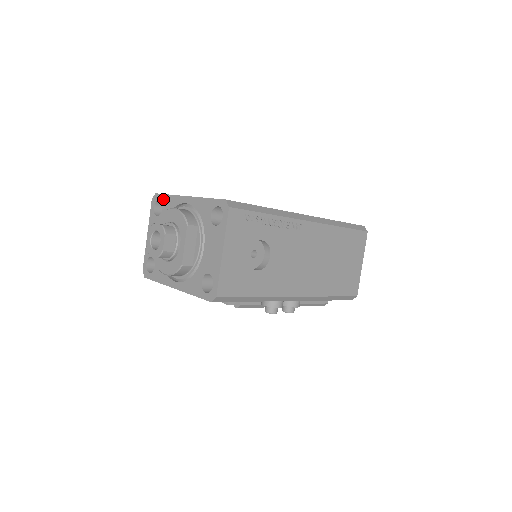
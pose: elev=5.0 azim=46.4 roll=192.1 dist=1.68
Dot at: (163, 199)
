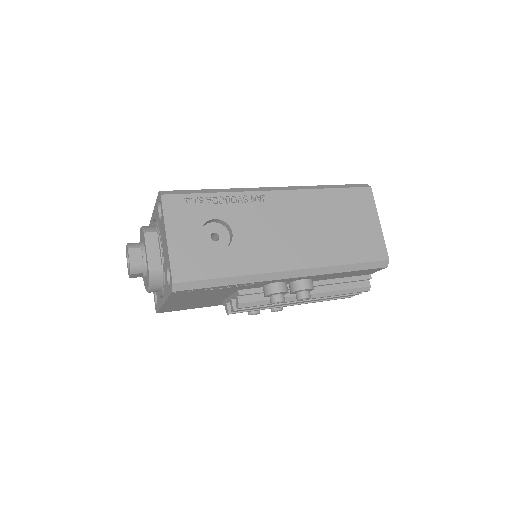
Dot at: occluded
